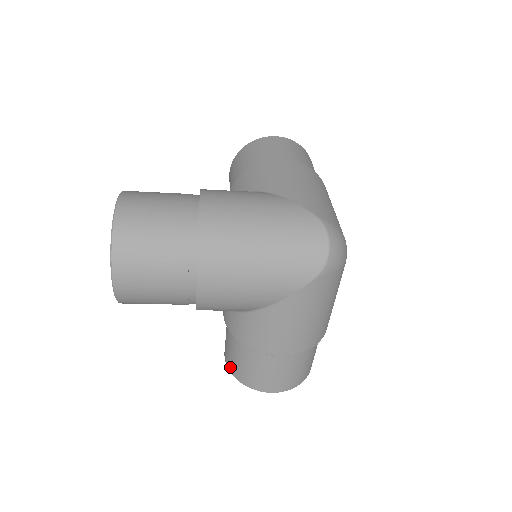
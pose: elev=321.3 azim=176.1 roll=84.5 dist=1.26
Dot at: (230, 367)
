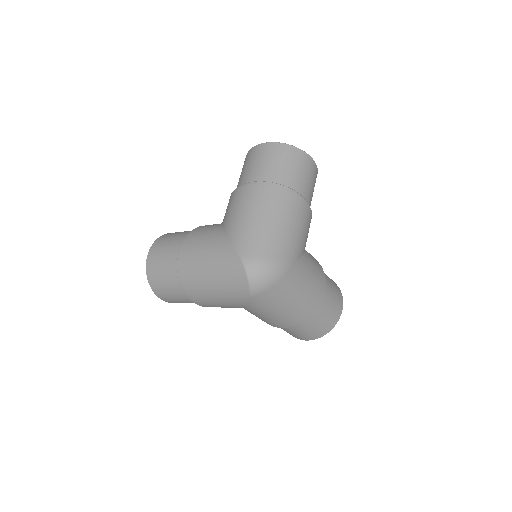
Dot at: occluded
